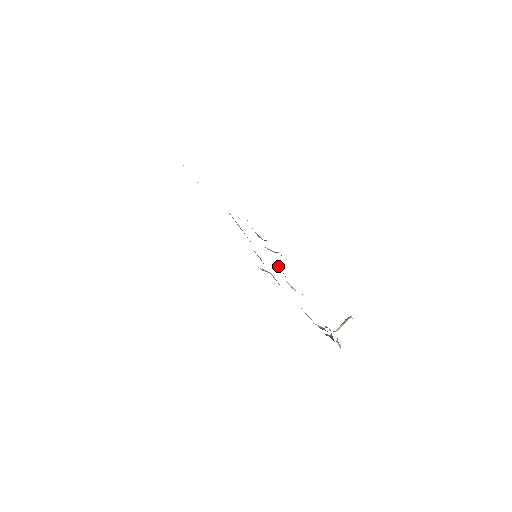
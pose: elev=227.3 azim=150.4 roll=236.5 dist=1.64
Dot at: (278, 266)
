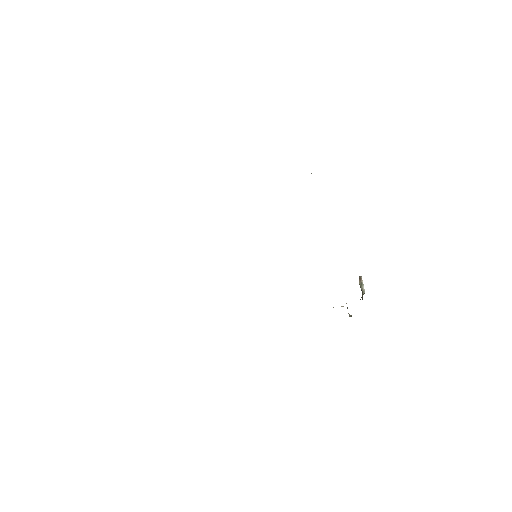
Dot at: occluded
